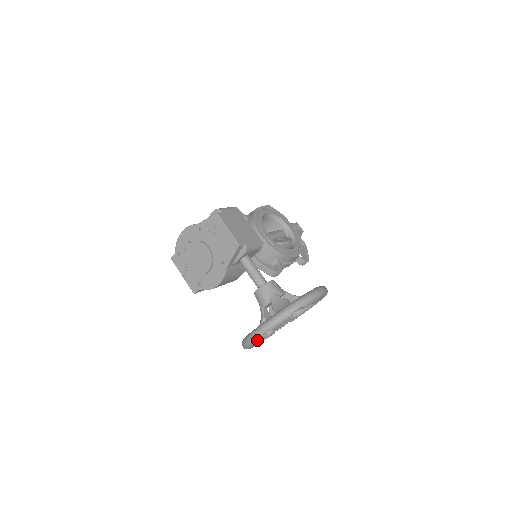
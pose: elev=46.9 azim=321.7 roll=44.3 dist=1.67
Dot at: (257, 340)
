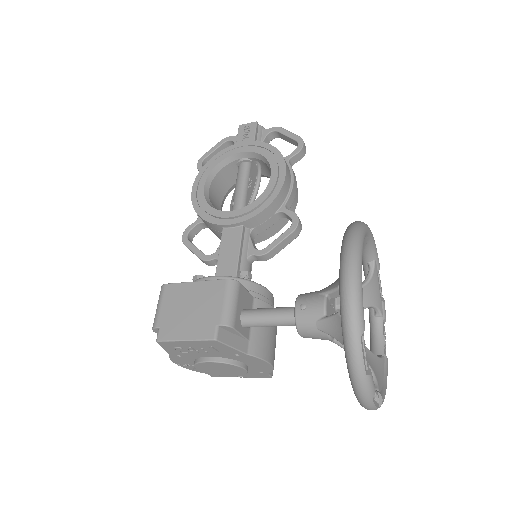
Dot at: (379, 396)
